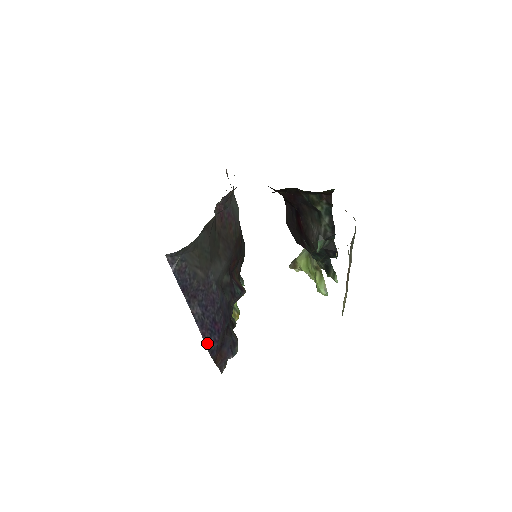
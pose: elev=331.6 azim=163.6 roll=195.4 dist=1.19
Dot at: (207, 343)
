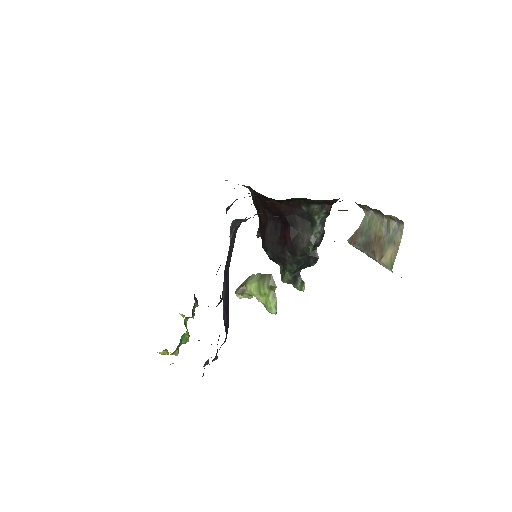
Dot at: (225, 326)
